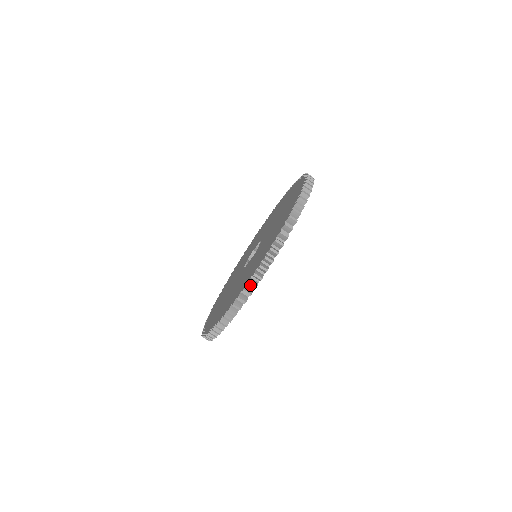
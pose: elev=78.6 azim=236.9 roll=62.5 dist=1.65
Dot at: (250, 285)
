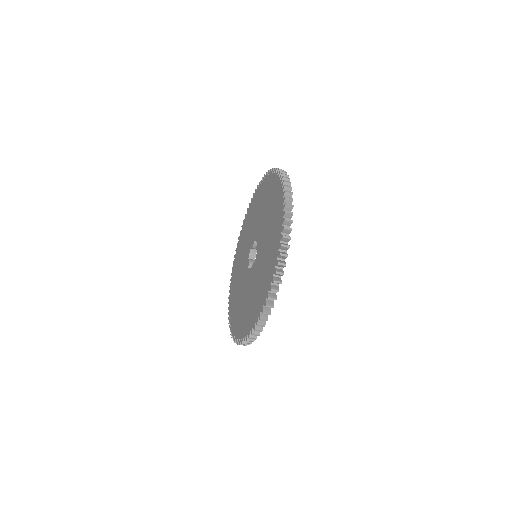
Dot at: occluded
